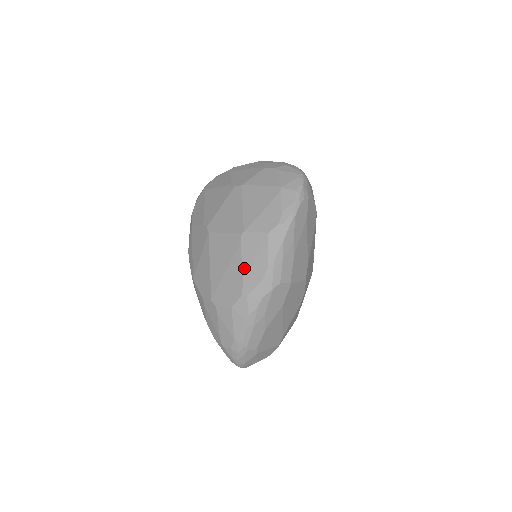
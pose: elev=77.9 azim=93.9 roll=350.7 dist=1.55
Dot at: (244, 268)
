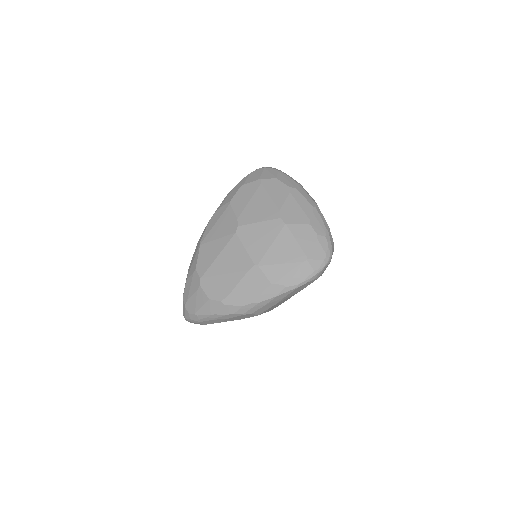
Dot at: (237, 287)
